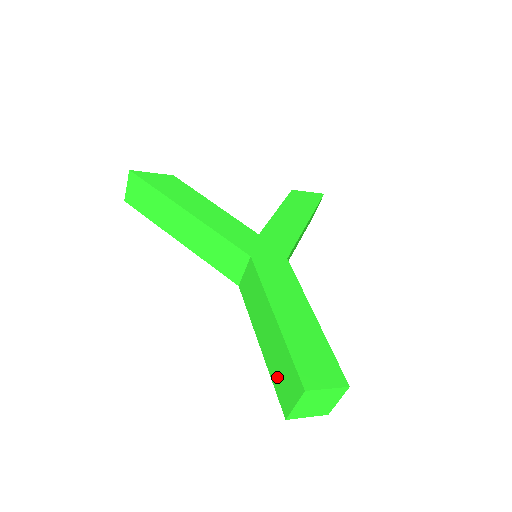
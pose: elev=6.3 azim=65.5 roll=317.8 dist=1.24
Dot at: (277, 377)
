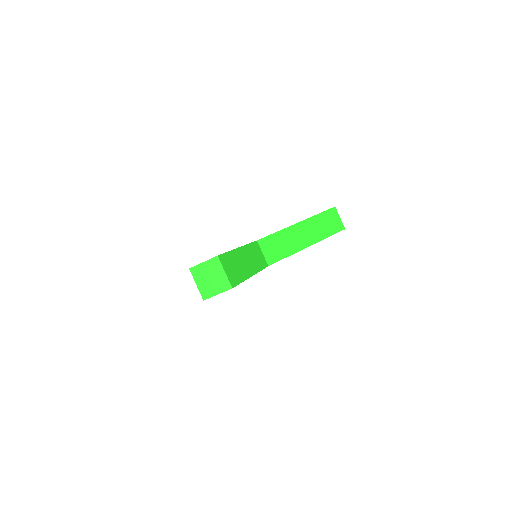
Dot at: occluded
